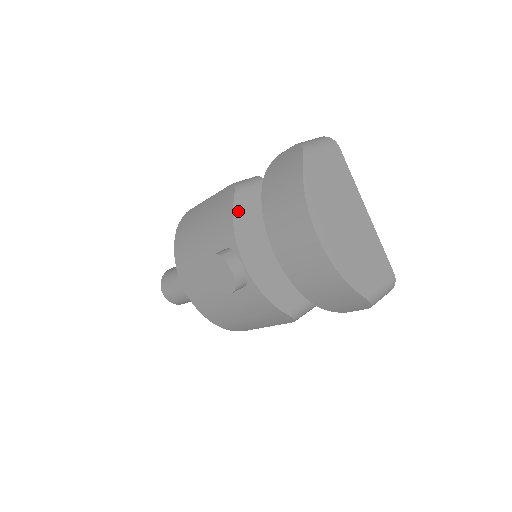
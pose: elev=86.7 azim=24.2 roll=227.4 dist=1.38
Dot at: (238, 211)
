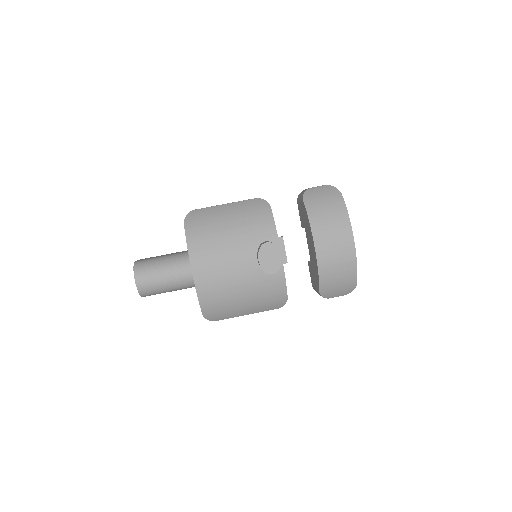
Dot at: occluded
